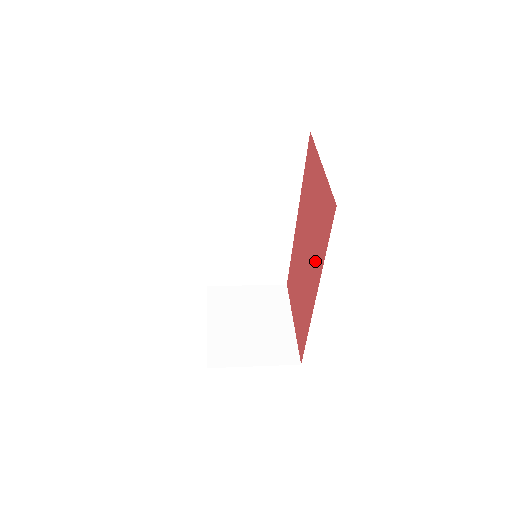
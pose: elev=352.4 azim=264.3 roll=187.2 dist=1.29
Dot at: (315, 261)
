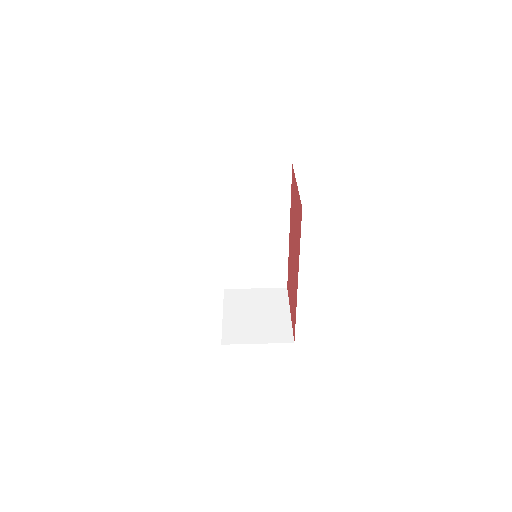
Dot at: (297, 255)
